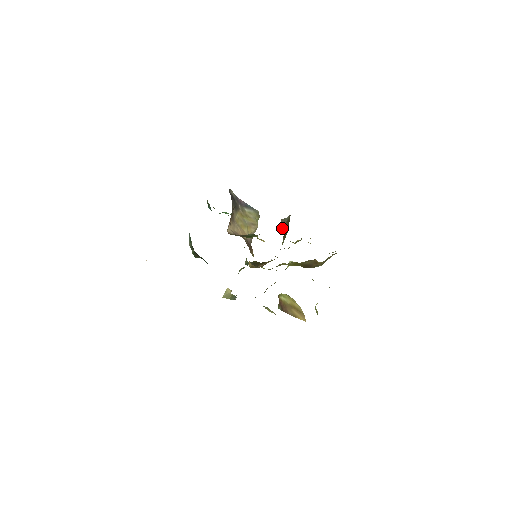
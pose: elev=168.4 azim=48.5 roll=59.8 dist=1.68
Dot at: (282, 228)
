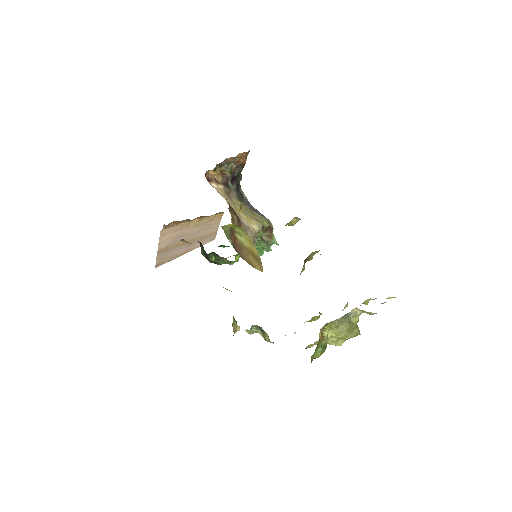
Dot at: occluded
